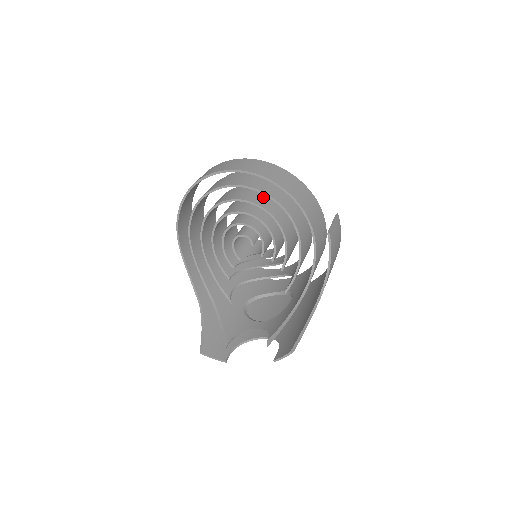
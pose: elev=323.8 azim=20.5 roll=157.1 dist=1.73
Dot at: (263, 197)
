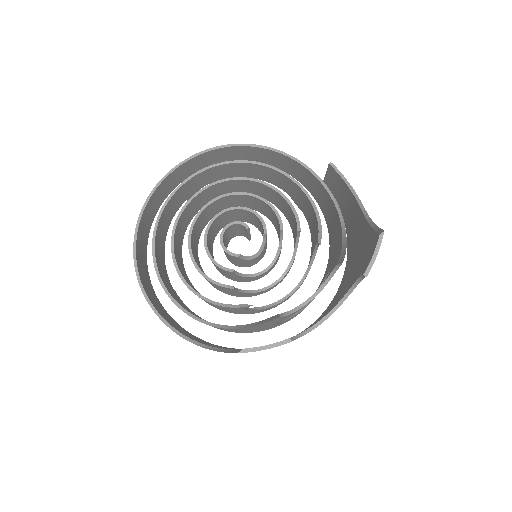
Dot at: occluded
